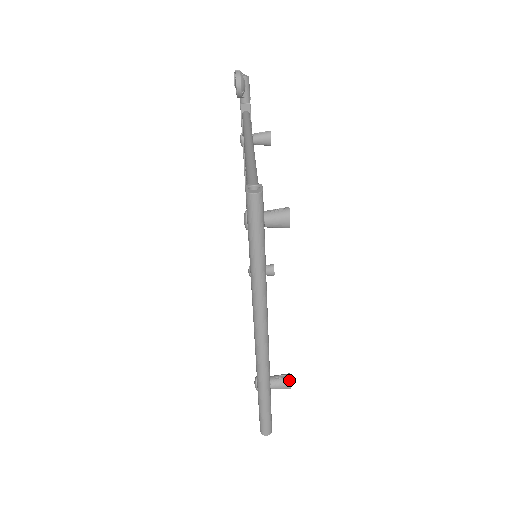
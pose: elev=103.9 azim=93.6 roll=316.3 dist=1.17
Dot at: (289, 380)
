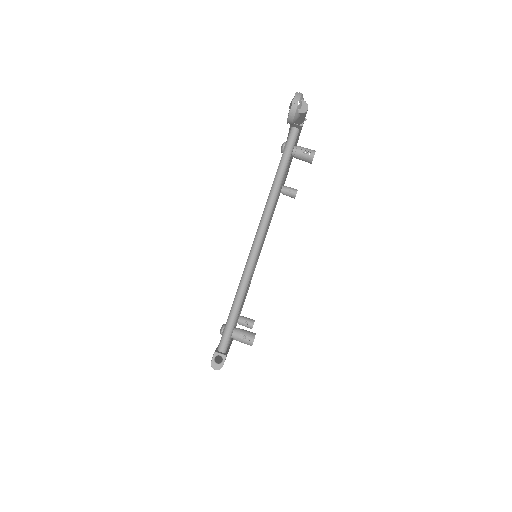
Dot at: (251, 327)
